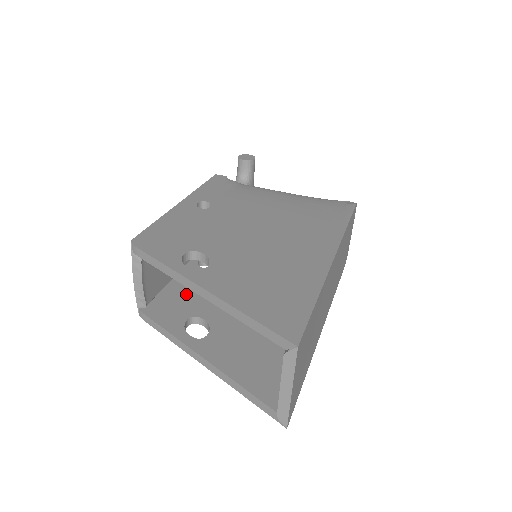
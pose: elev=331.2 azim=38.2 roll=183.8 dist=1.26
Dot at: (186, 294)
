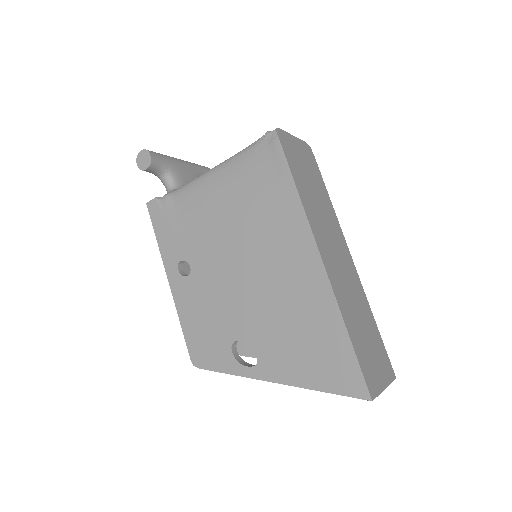
Dot at: occluded
